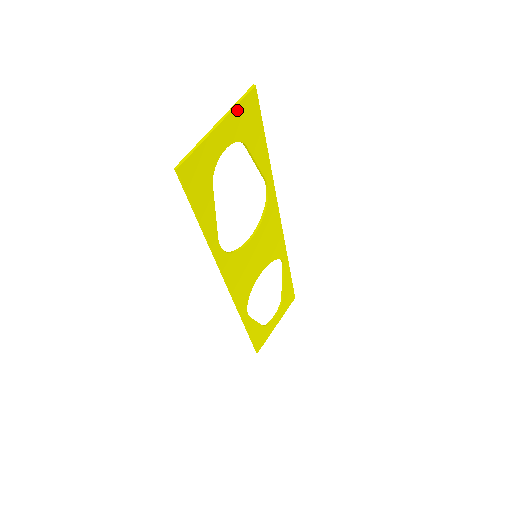
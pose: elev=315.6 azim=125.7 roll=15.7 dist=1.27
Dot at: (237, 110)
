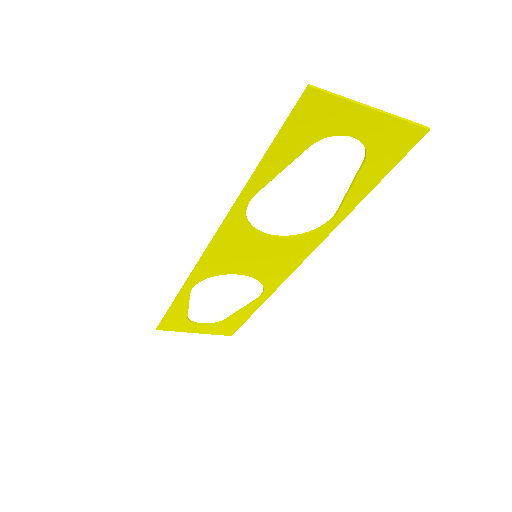
Dot at: (397, 123)
